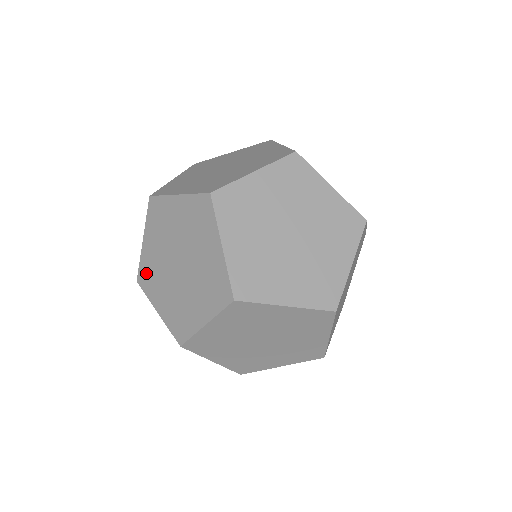
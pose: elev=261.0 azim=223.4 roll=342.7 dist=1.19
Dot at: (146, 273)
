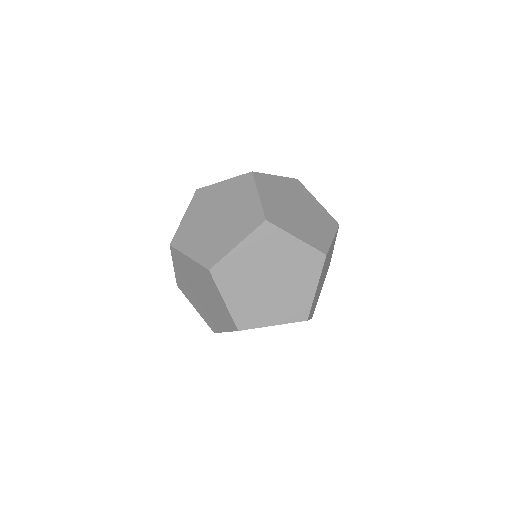
Dot at: (182, 285)
